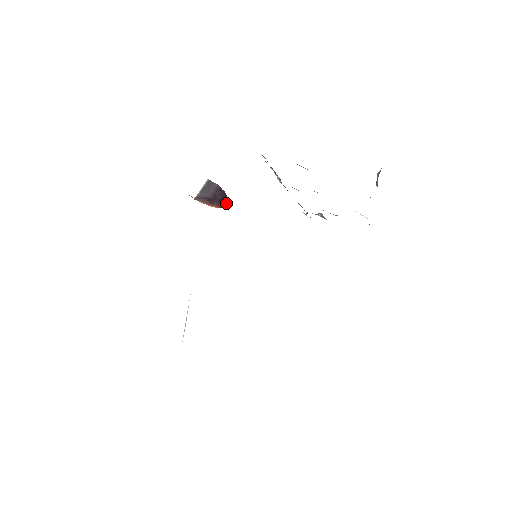
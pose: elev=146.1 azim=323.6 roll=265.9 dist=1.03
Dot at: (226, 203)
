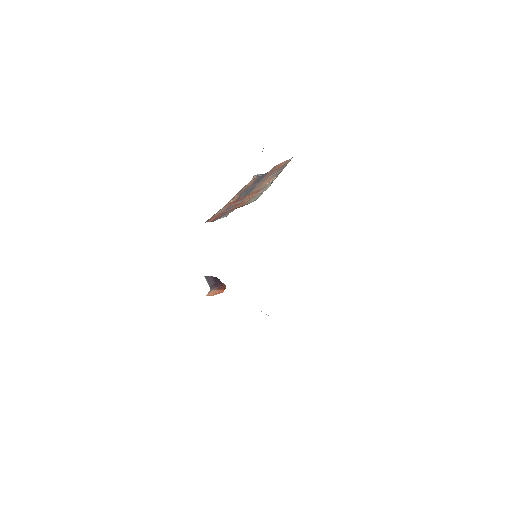
Dot at: (223, 285)
